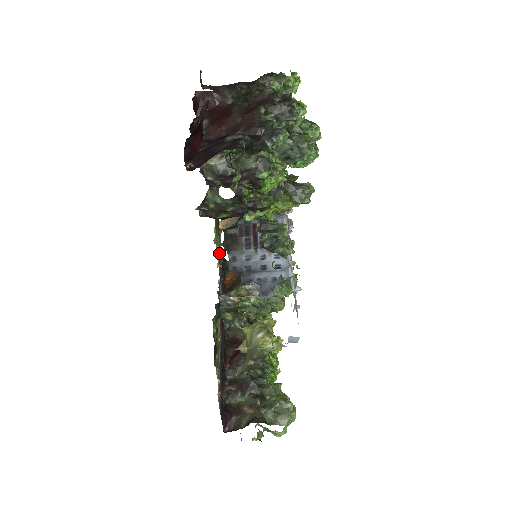
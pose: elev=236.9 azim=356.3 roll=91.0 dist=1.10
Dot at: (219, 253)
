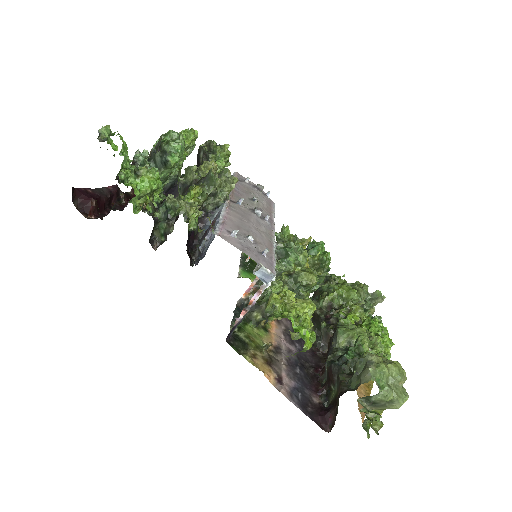
Dot at: occluded
